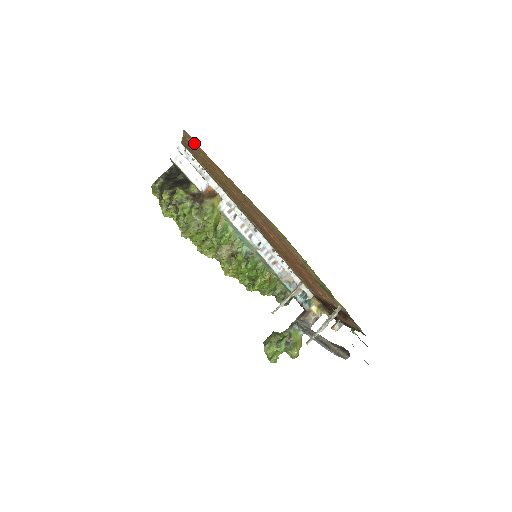
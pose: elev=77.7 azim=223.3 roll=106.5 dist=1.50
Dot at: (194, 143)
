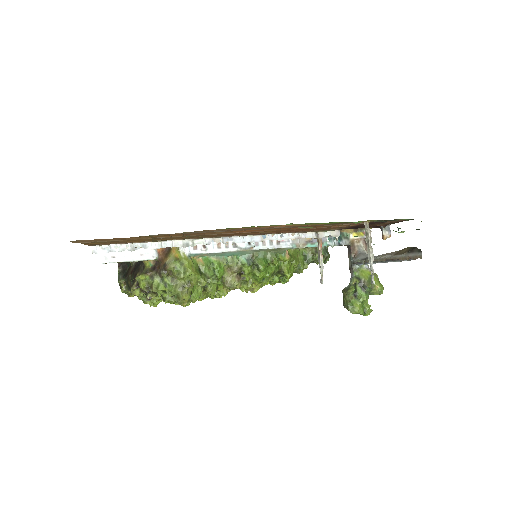
Dot at: (91, 241)
